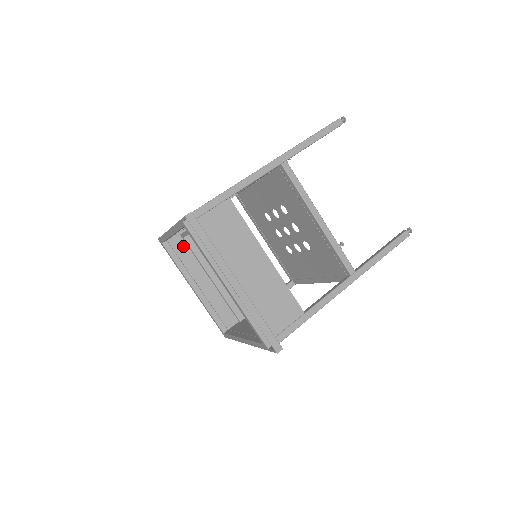
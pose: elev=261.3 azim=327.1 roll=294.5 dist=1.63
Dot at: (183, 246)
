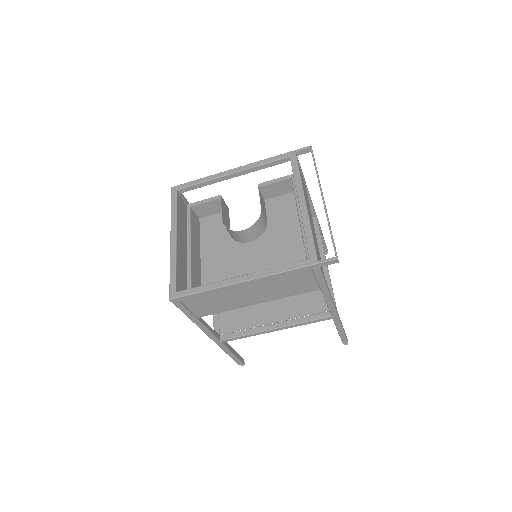
Dot at: (184, 211)
